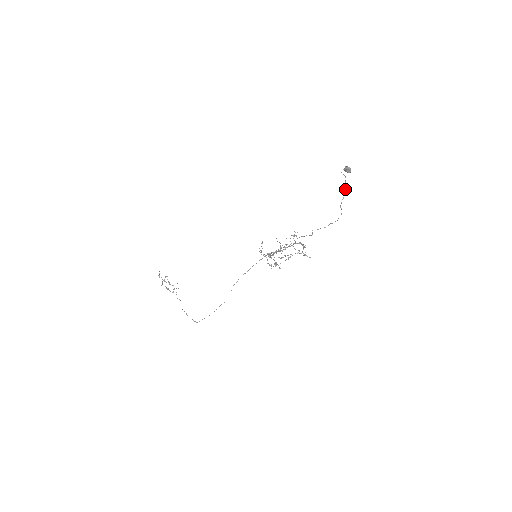
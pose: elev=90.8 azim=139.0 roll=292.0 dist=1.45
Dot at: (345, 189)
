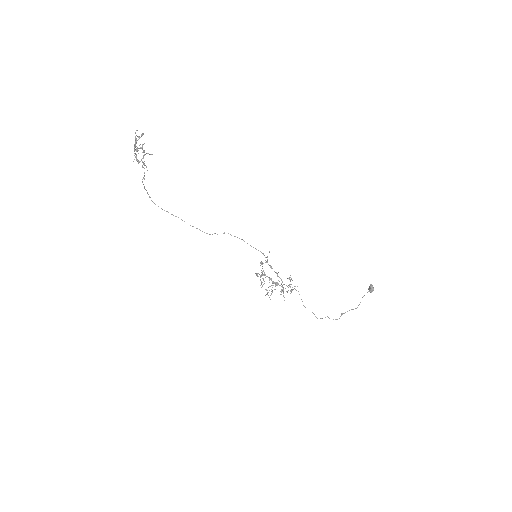
Dot at: occluded
